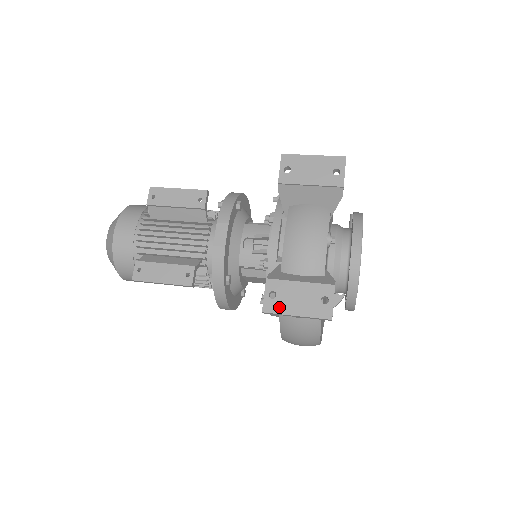
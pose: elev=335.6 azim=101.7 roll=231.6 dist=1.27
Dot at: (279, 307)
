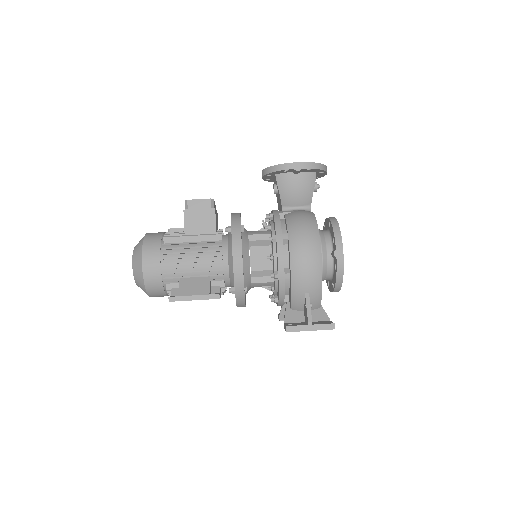
Dot at: occluded
